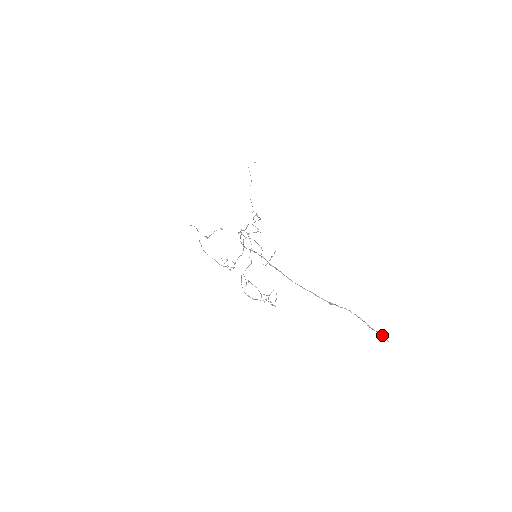
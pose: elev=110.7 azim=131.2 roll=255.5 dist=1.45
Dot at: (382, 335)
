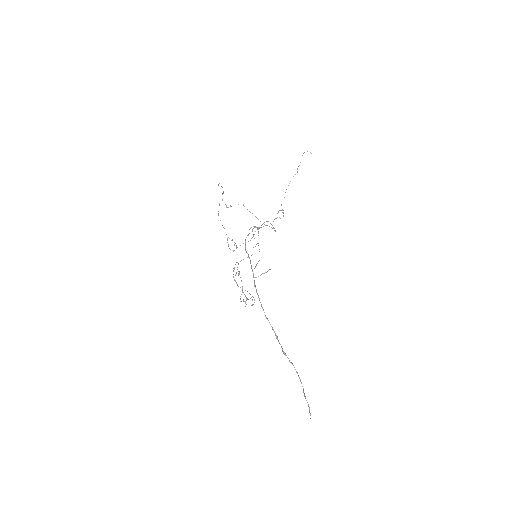
Dot at: (309, 409)
